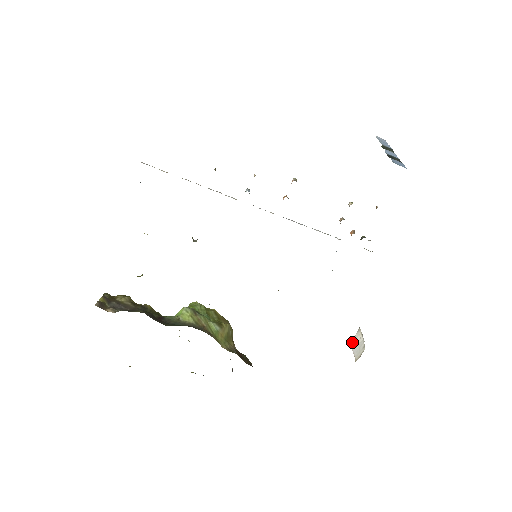
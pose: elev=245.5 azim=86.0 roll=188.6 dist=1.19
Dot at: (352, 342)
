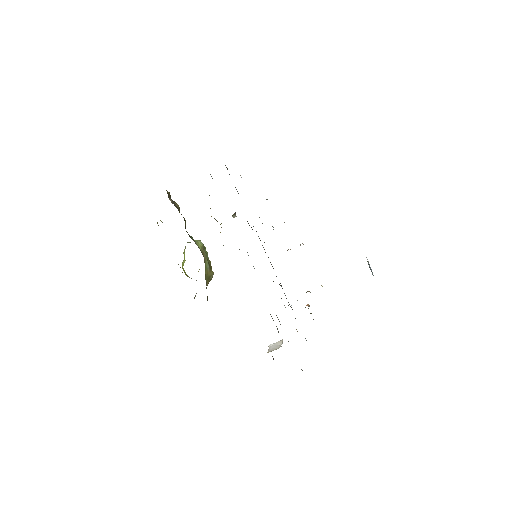
Dot at: (272, 344)
